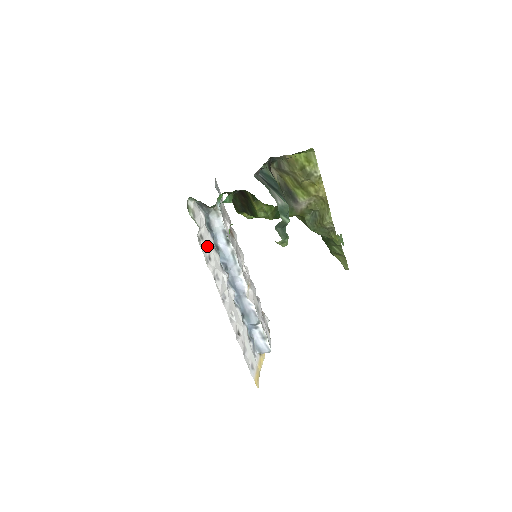
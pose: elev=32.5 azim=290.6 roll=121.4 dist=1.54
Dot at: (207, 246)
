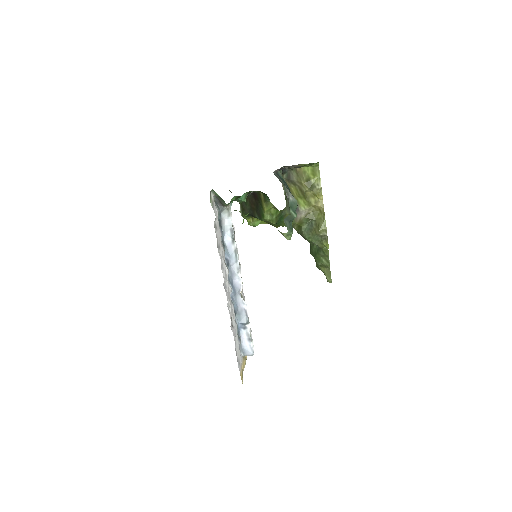
Dot at: (218, 236)
